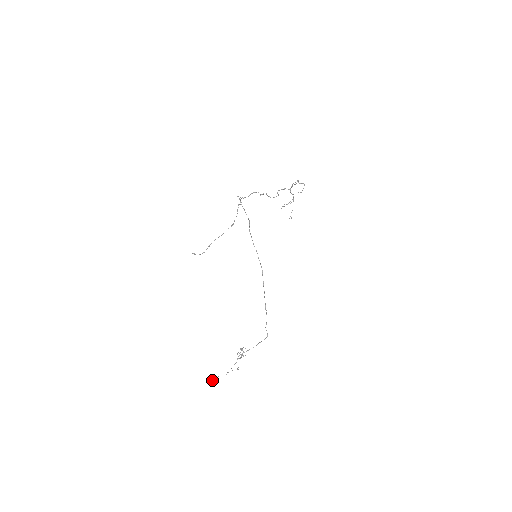
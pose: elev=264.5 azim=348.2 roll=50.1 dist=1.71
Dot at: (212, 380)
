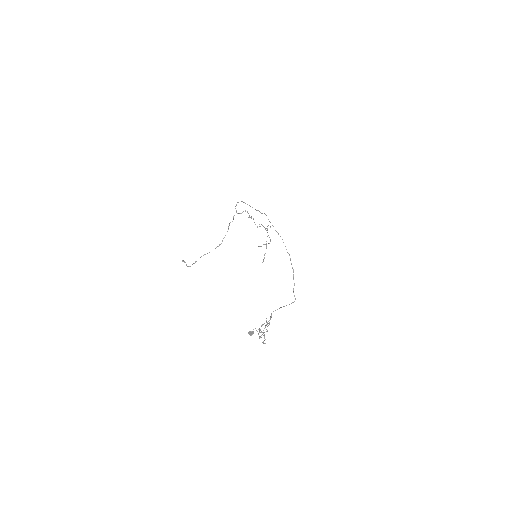
Dot at: (249, 331)
